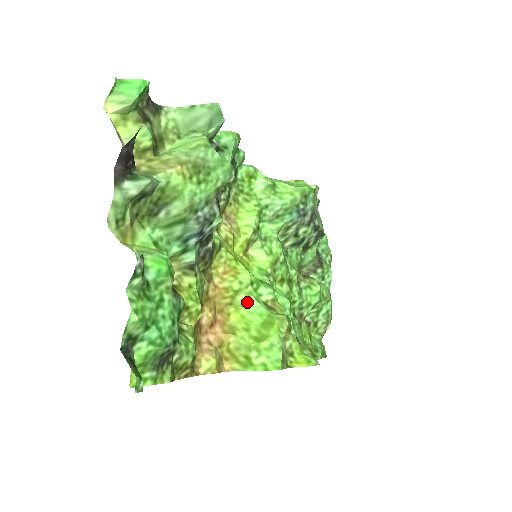
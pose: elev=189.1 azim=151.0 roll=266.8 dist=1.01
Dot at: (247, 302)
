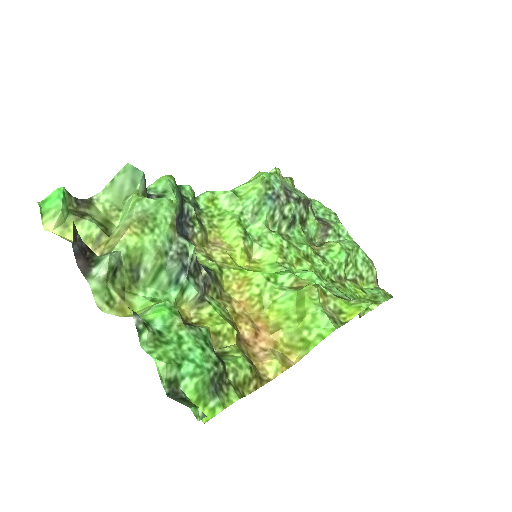
Dot at: (275, 297)
